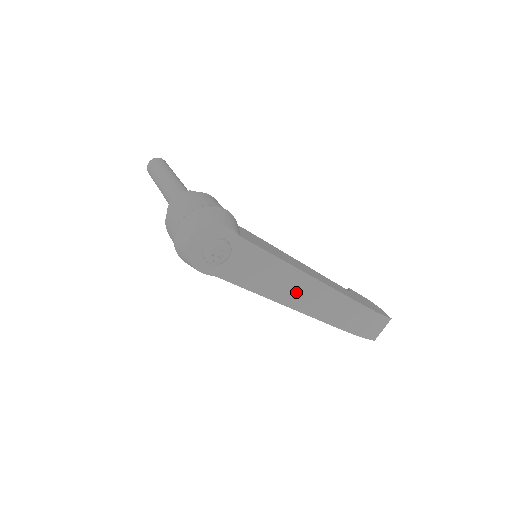
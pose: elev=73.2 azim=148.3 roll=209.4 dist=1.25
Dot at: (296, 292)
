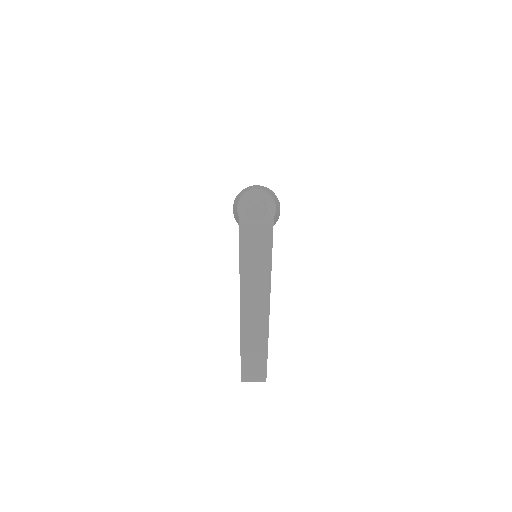
Dot at: (254, 281)
